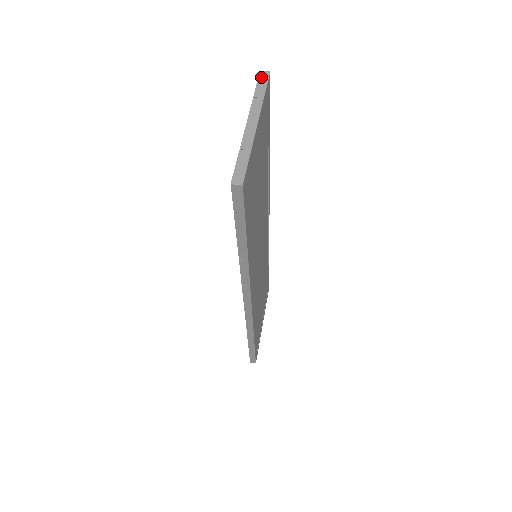
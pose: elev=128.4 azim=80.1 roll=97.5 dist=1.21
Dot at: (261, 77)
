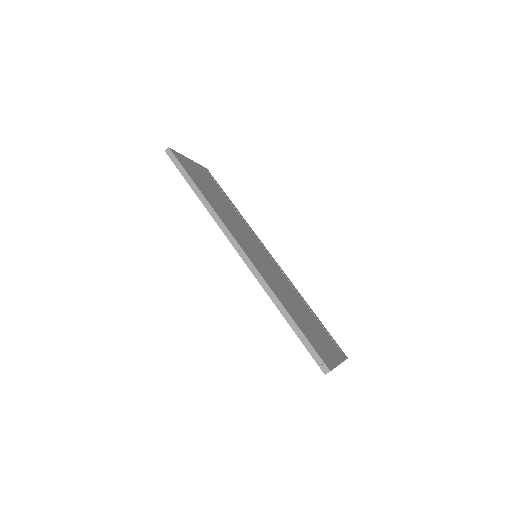
Dot at: occluded
